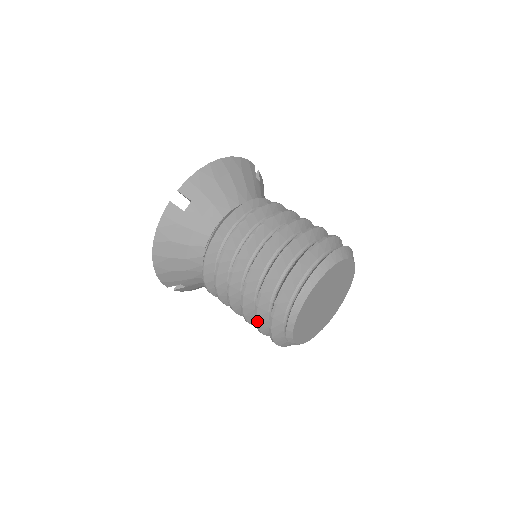
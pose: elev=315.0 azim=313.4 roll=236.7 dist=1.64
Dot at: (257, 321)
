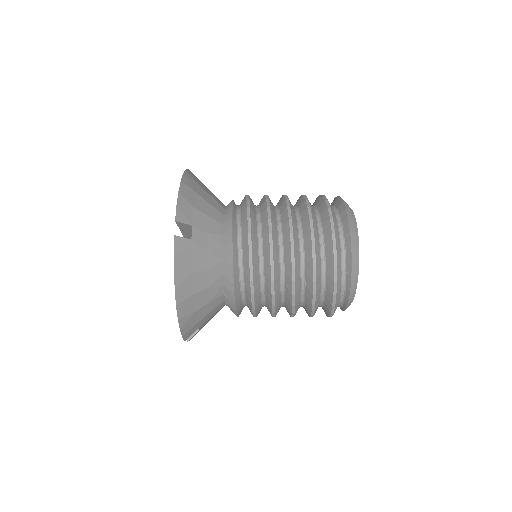
Dot at: occluded
